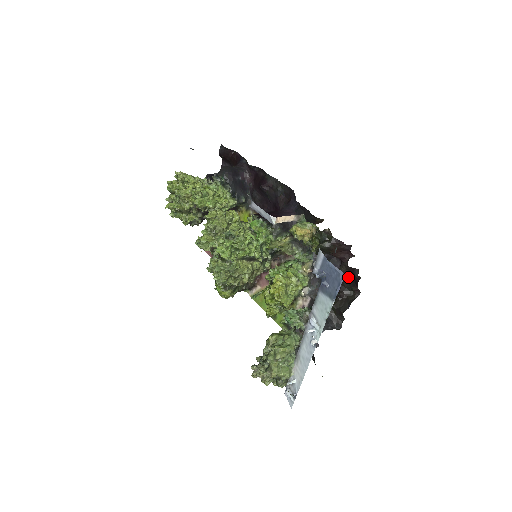
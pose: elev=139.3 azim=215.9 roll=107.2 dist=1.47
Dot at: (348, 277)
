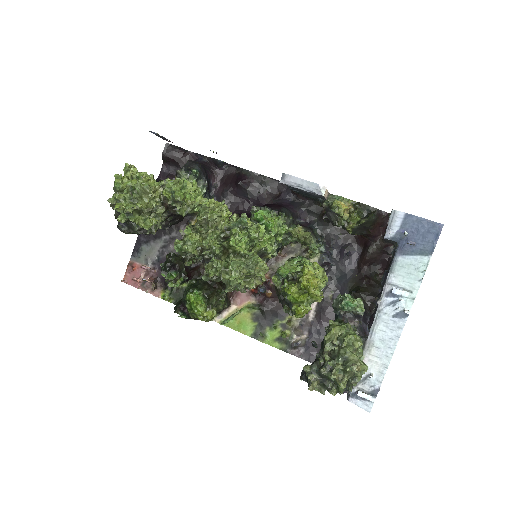
Dot at: (375, 259)
